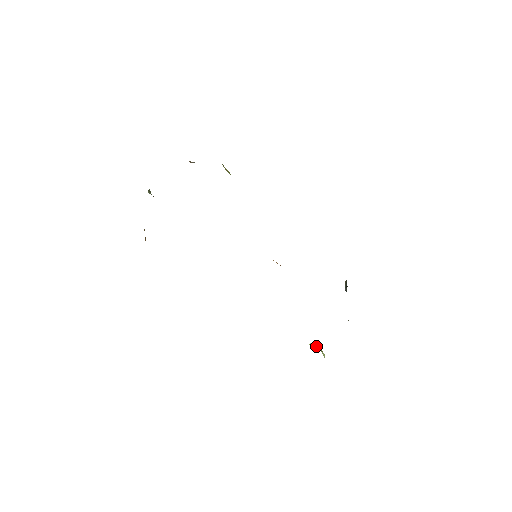
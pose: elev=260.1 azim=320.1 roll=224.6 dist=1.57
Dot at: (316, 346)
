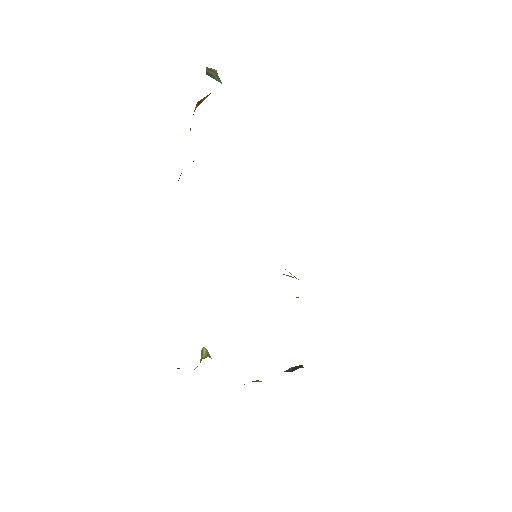
Dot at: (202, 357)
